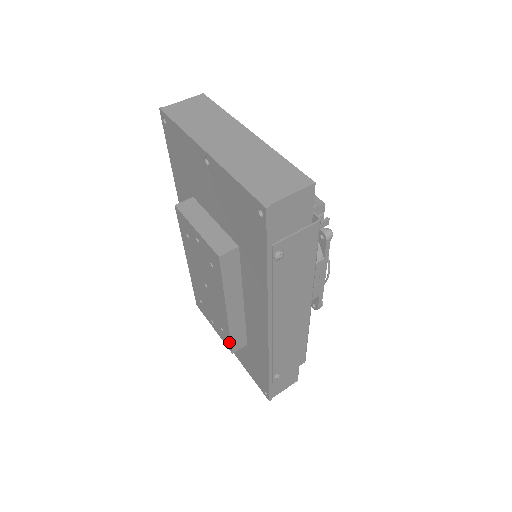
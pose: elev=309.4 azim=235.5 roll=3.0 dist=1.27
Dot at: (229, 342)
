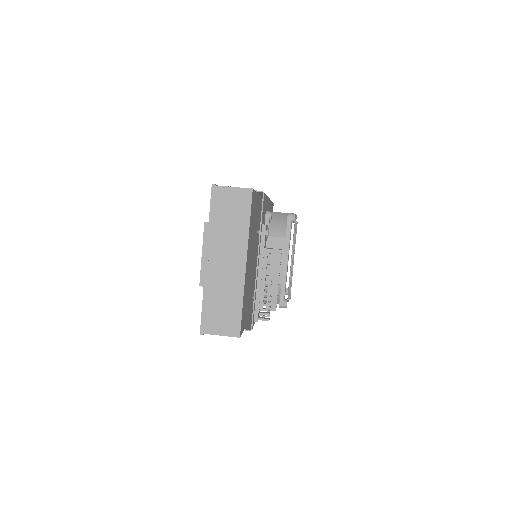
Dot at: occluded
